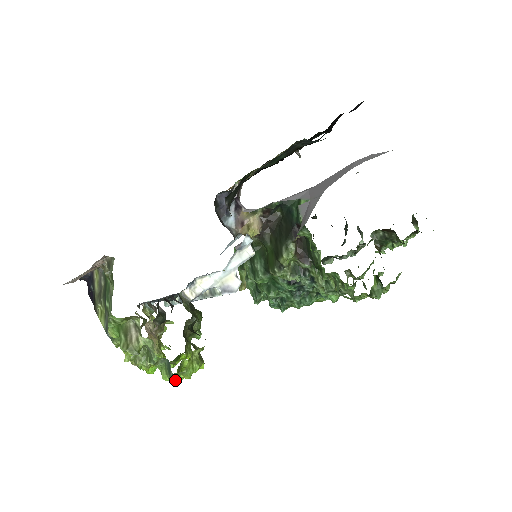
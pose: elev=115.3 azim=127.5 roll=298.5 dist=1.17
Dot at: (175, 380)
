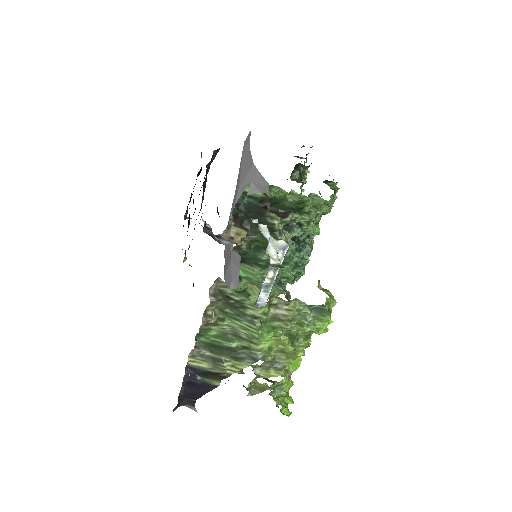
Dot at: (330, 318)
